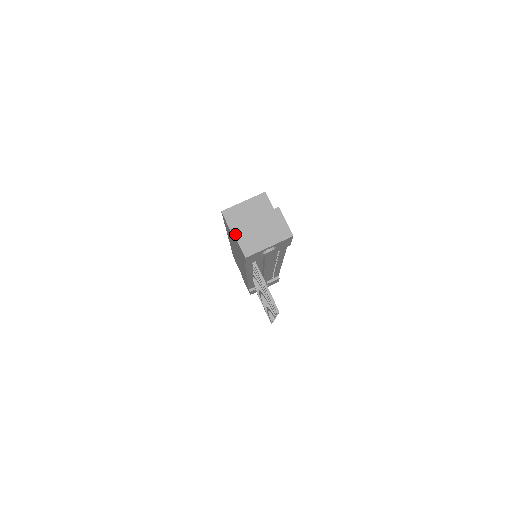
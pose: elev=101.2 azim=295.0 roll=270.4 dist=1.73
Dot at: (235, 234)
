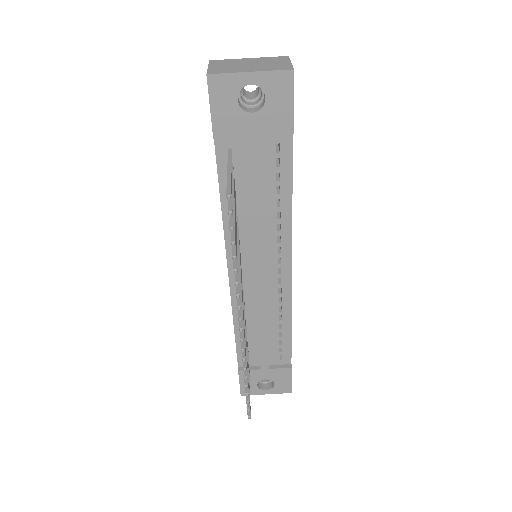
Dot at: (210, 63)
